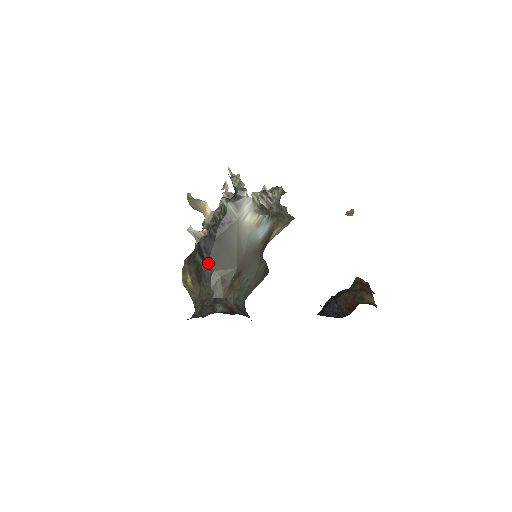
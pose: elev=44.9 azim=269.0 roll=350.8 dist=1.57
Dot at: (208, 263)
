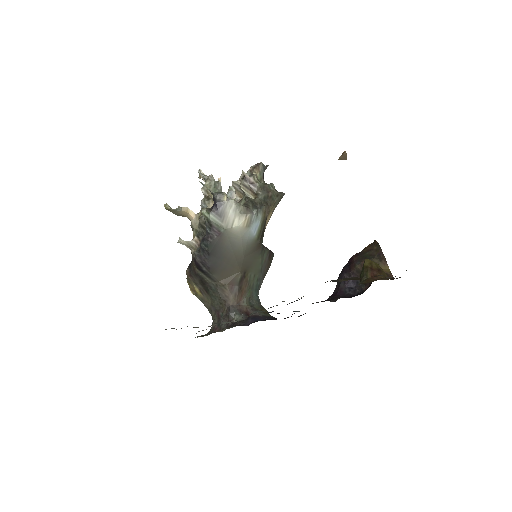
Dot at: (210, 276)
